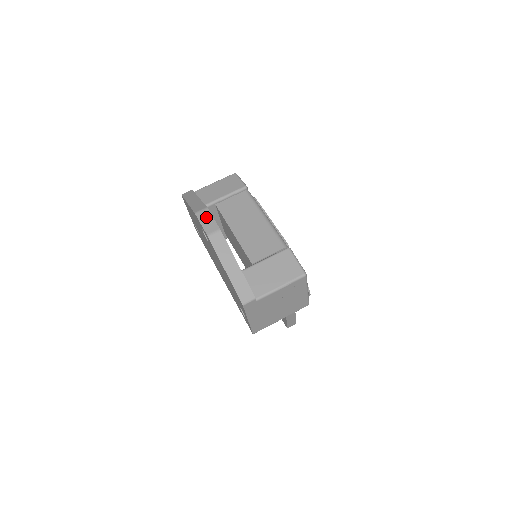
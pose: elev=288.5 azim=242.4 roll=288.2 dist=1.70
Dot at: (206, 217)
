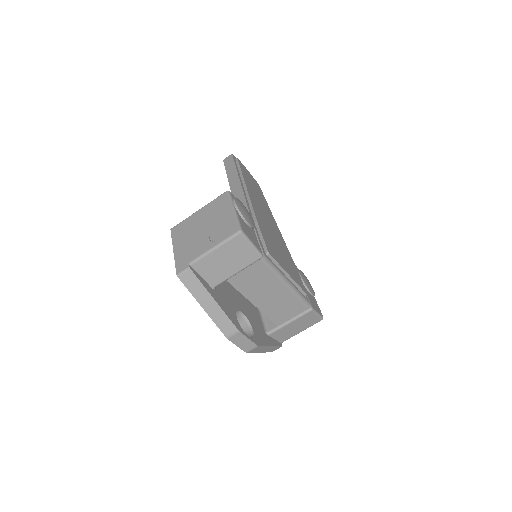
Dot at: (241, 340)
